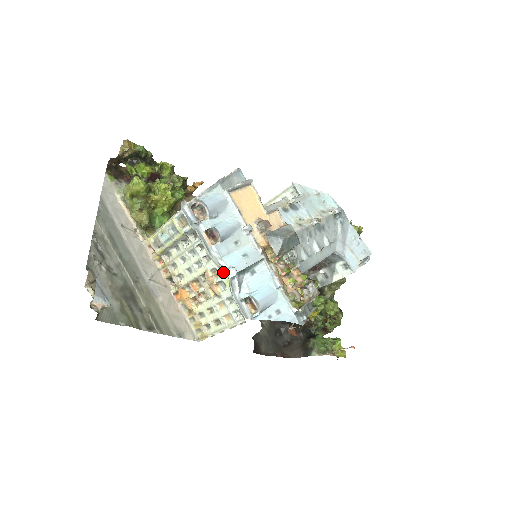
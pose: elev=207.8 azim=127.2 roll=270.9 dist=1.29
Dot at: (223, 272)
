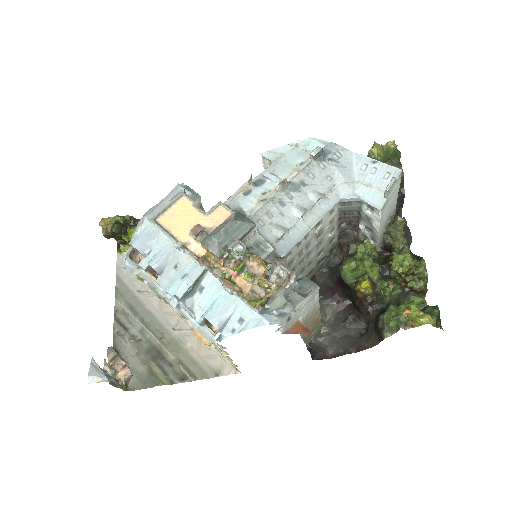
Dot at: occluded
